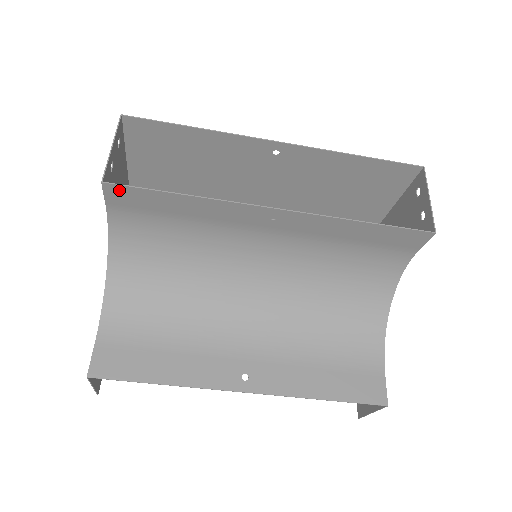
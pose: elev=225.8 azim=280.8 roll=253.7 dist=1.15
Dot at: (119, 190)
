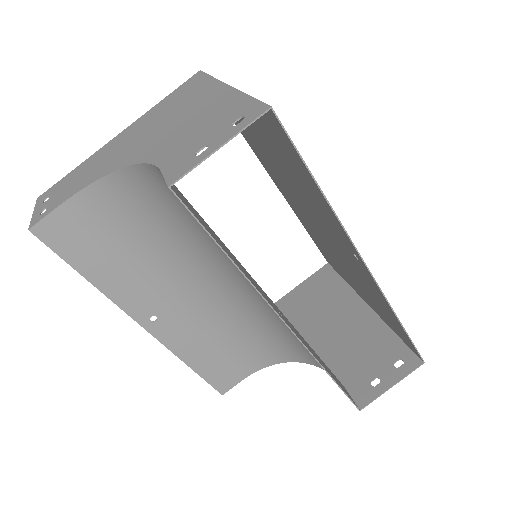
Dot at: (180, 199)
